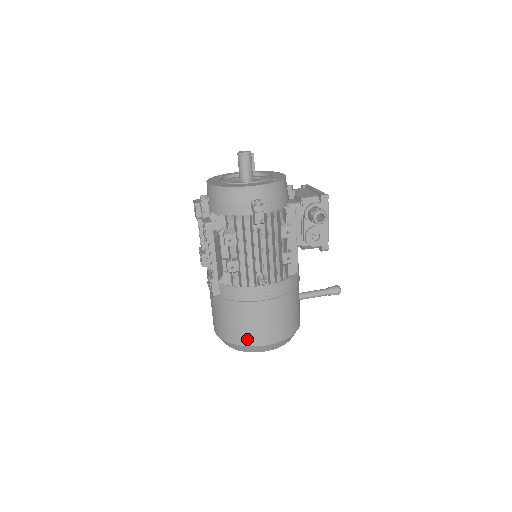
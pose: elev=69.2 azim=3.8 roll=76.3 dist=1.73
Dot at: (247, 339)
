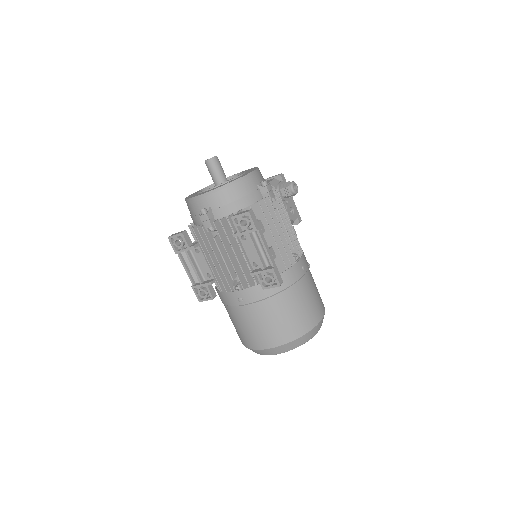
Dot at: (309, 322)
